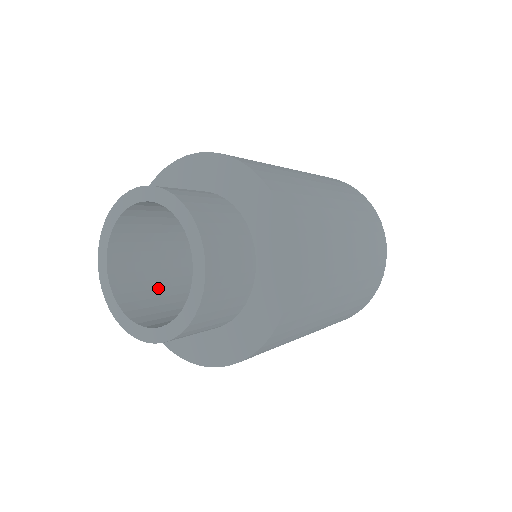
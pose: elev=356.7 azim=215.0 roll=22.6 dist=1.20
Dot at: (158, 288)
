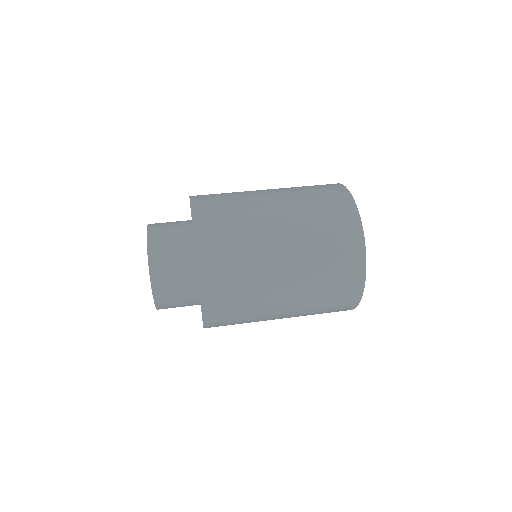
Dot at: occluded
